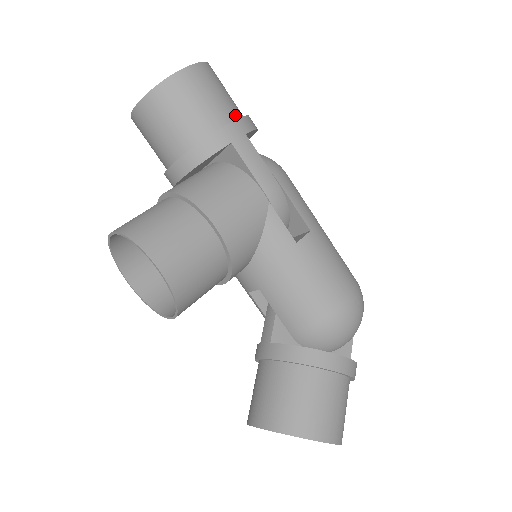
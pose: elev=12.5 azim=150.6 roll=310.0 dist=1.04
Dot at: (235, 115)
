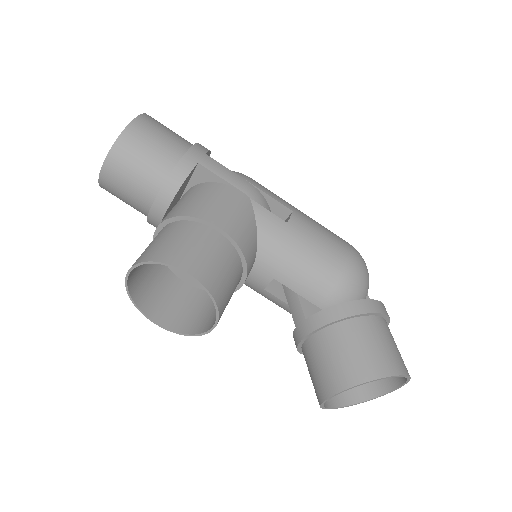
Dot at: (189, 144)
